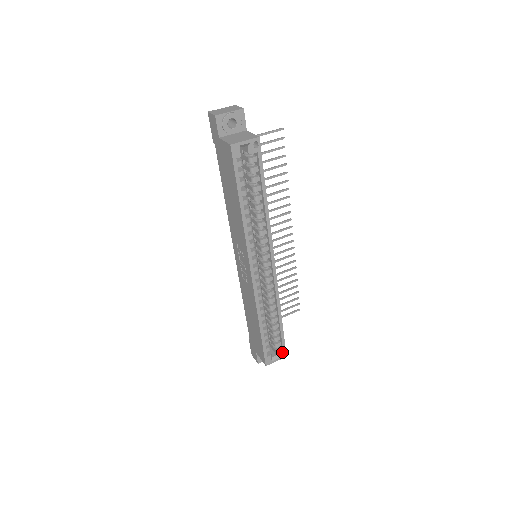
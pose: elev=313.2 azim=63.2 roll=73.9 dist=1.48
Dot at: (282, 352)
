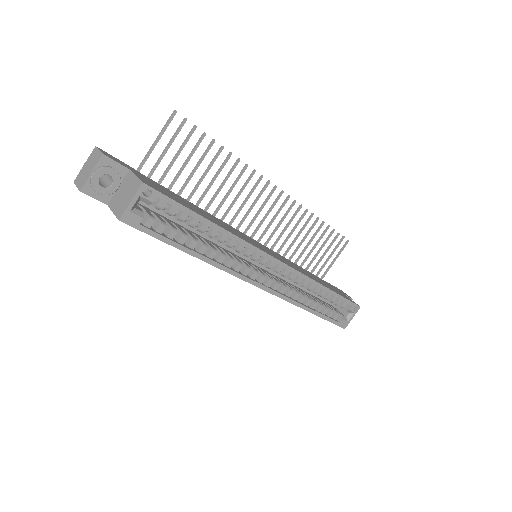
Dot at: (353, 308)
